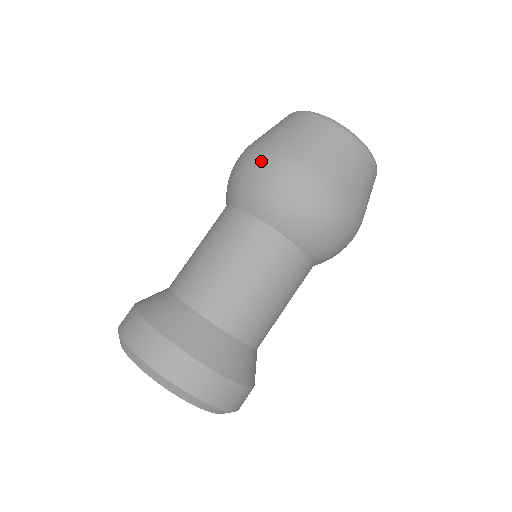
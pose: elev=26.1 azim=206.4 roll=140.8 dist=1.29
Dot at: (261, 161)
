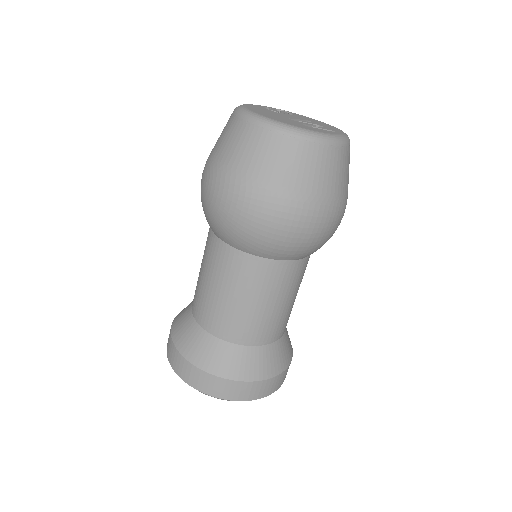
Dot at: (201, 182)
